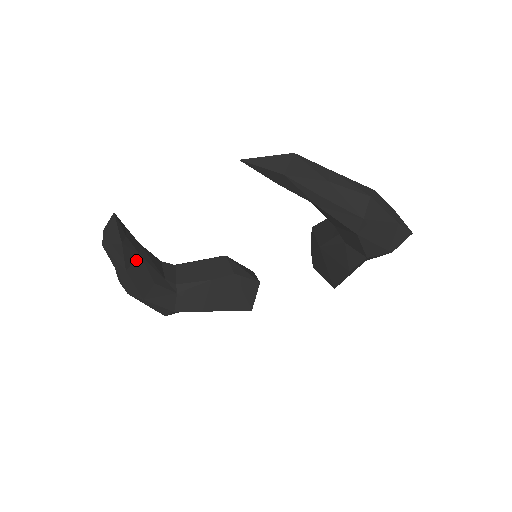
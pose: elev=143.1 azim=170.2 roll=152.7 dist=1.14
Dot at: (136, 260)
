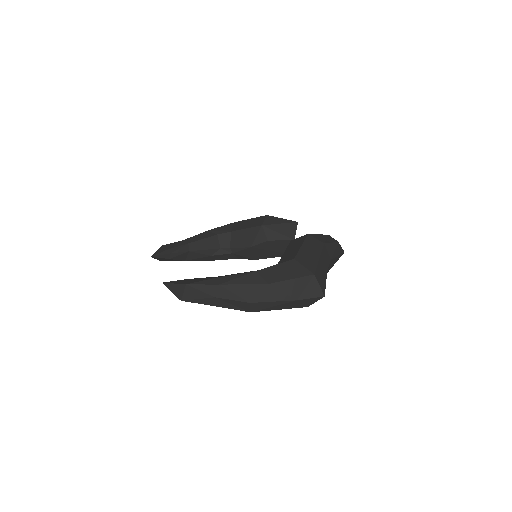
Dot at: (189, 254)
